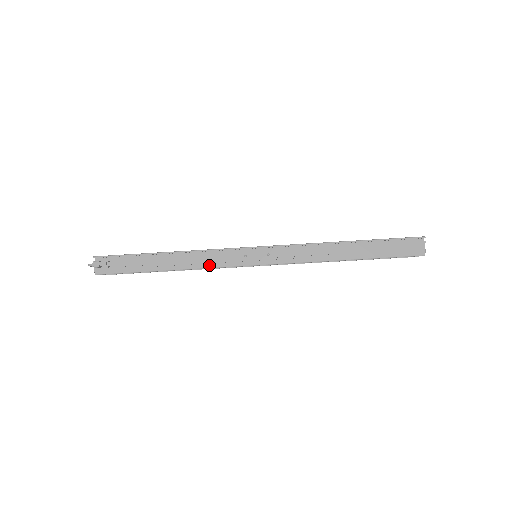
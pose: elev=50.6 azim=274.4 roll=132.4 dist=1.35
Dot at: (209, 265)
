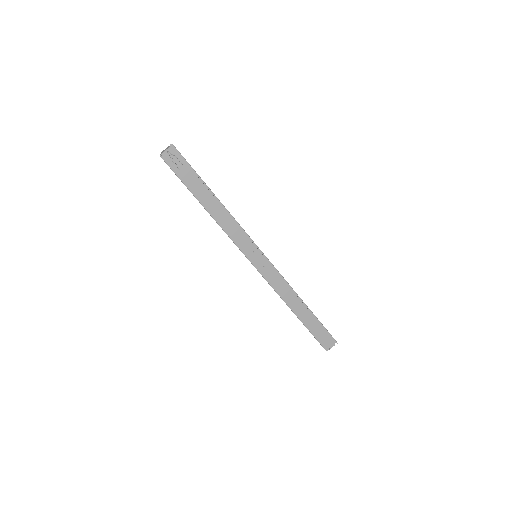
Dot at: (230, 234)
